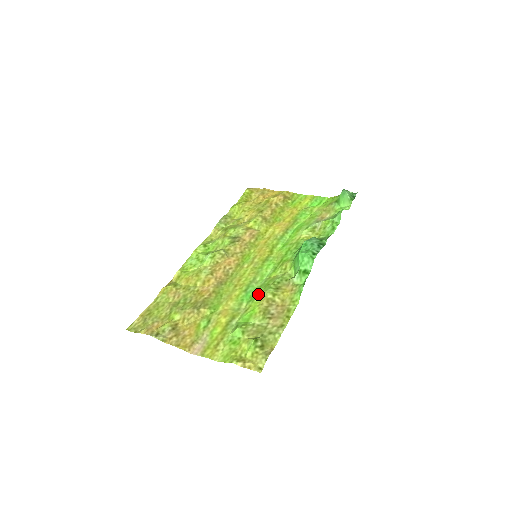
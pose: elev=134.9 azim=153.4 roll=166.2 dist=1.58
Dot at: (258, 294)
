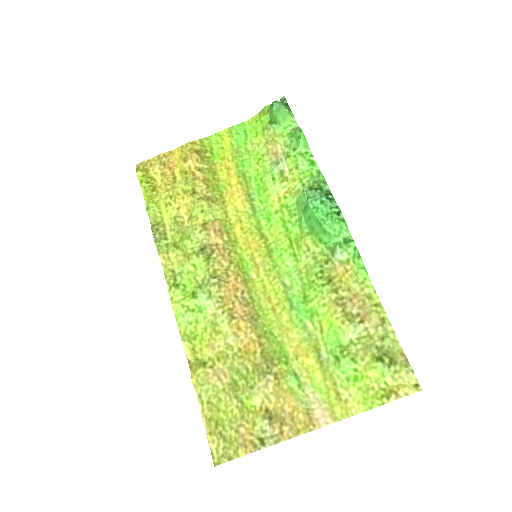
Dot at: (315, 302)
